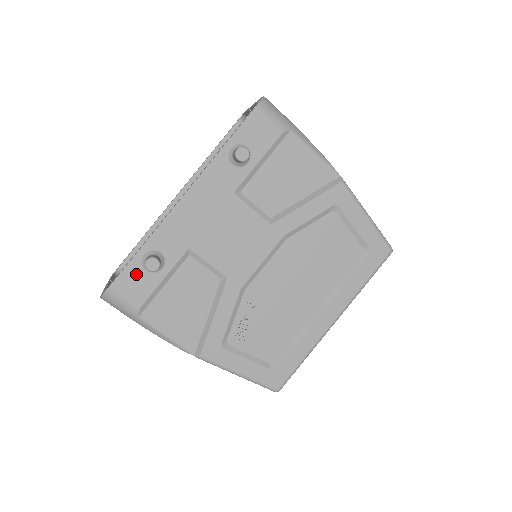
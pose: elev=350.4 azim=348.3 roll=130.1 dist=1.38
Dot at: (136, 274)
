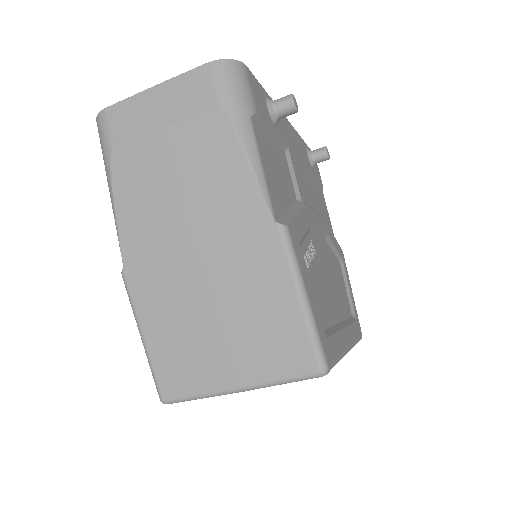
Dot at: (261, 96)
